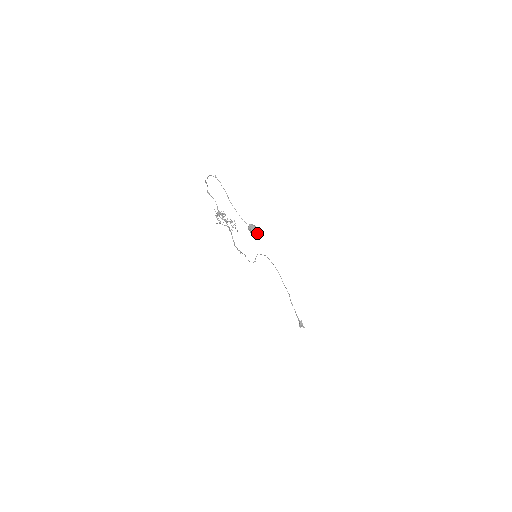
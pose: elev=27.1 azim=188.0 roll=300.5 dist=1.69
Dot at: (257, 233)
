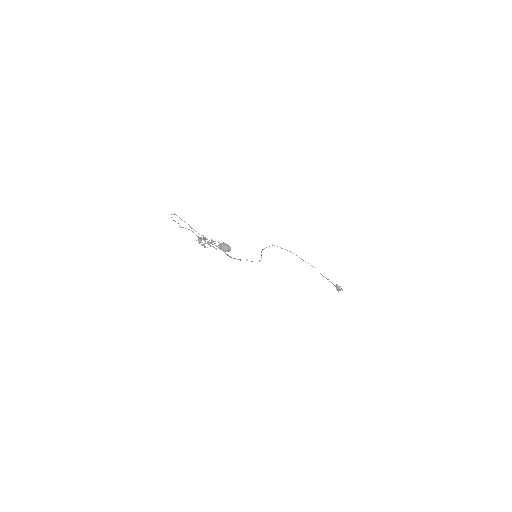
Dot at: (229, 249)
